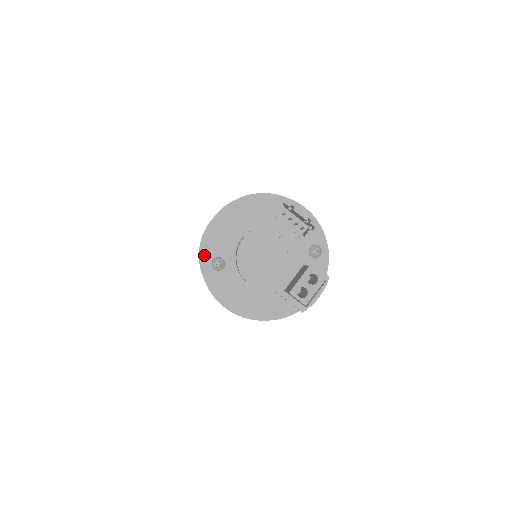
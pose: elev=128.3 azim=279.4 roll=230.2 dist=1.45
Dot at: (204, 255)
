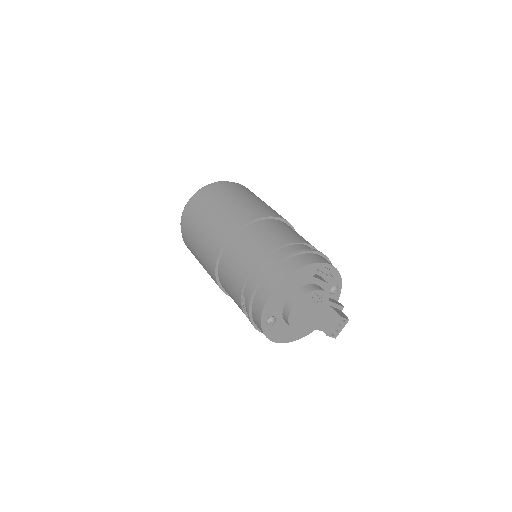
Dot at: (261, 319)
